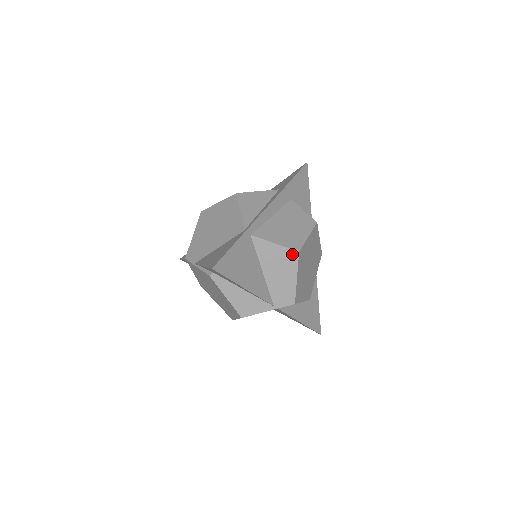
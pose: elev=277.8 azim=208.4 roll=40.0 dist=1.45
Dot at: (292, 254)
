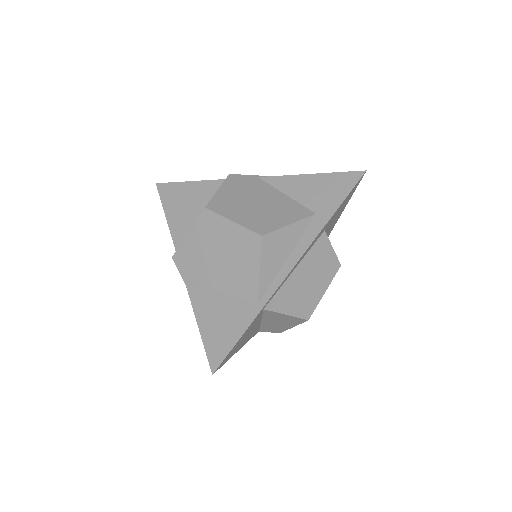
Dot at: (300, 320)
